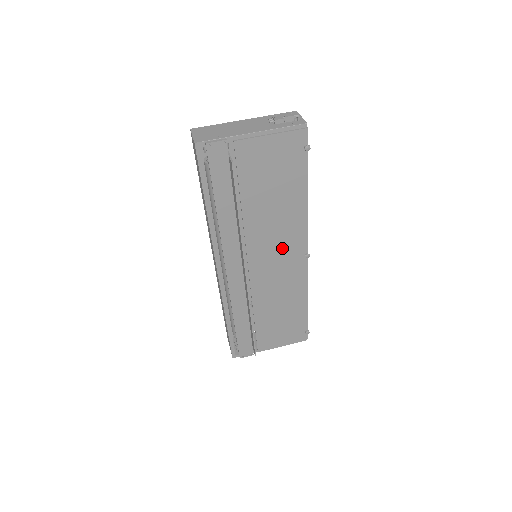
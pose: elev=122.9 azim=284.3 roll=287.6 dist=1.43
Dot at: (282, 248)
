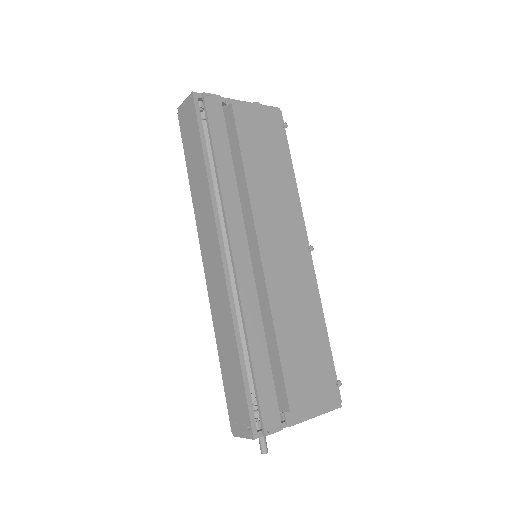
Dot at: (284, 235)
